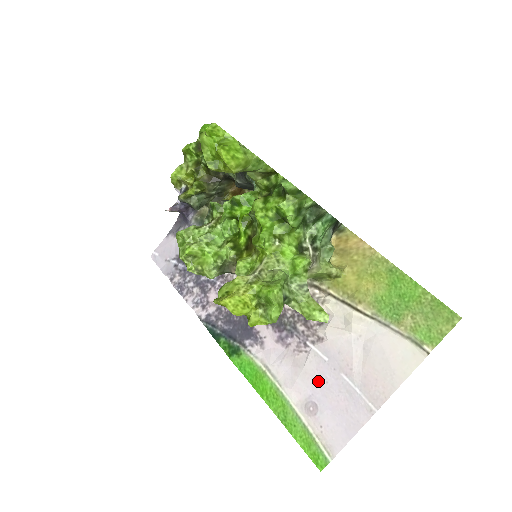
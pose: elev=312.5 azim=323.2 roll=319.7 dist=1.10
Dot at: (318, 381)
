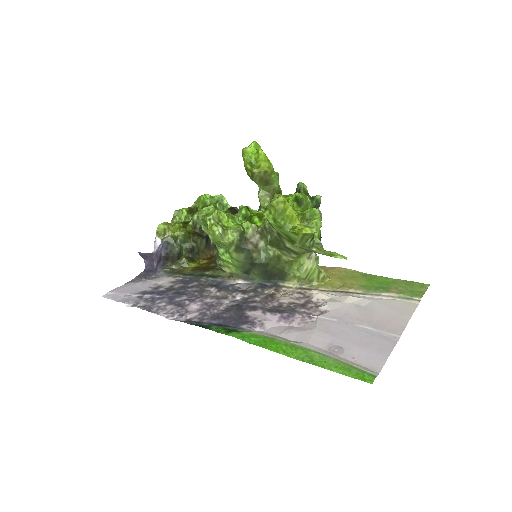
Dot at: (334, 333)
